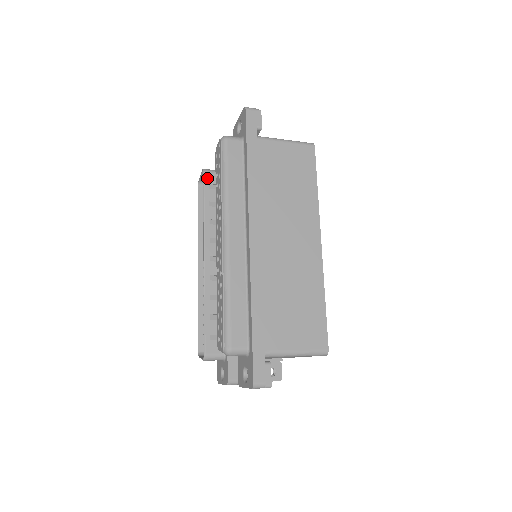
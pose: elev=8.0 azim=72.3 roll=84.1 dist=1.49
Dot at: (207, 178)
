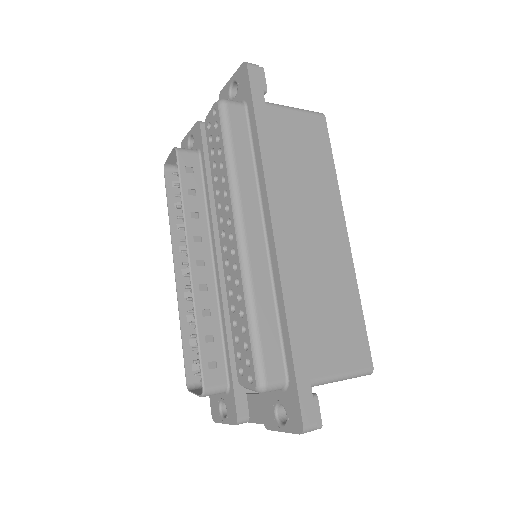
Dot at: (181, 159)
